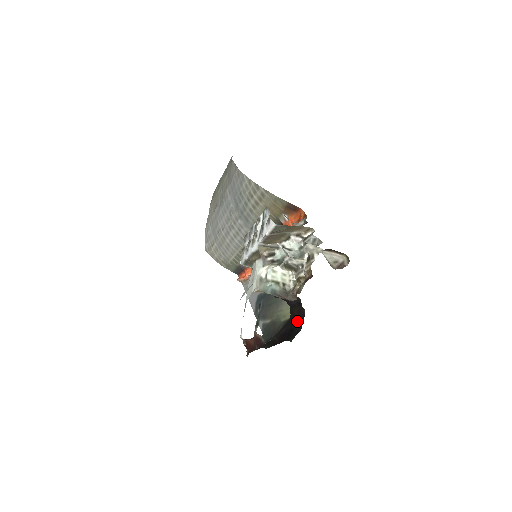
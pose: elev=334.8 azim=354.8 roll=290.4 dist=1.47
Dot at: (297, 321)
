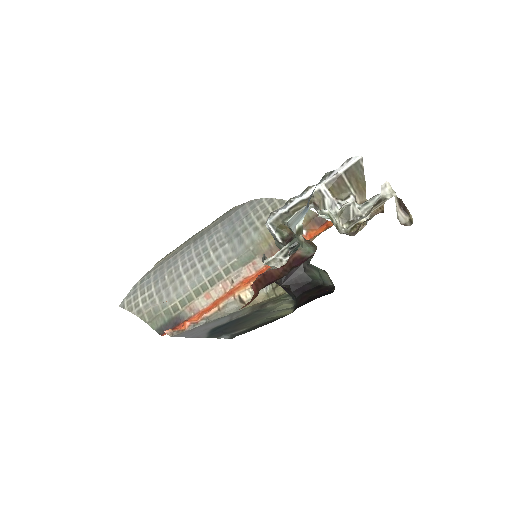
Dot at: (319, 295)
